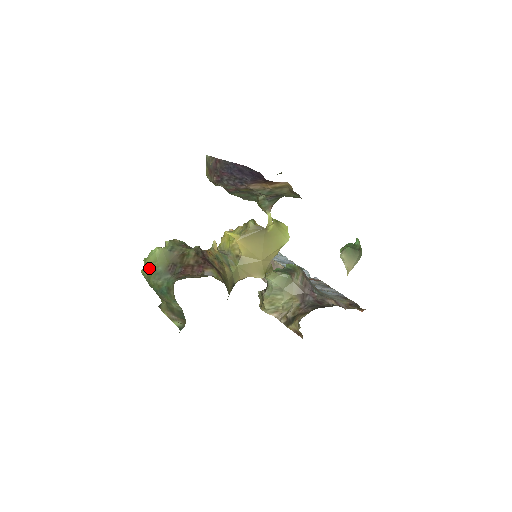
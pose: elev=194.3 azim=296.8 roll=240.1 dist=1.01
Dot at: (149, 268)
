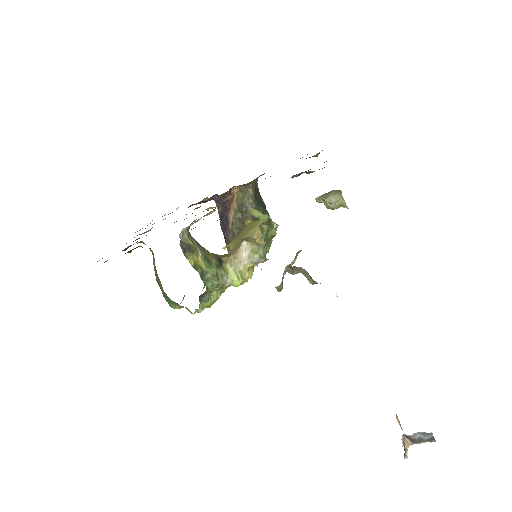
Dot at: occluded
